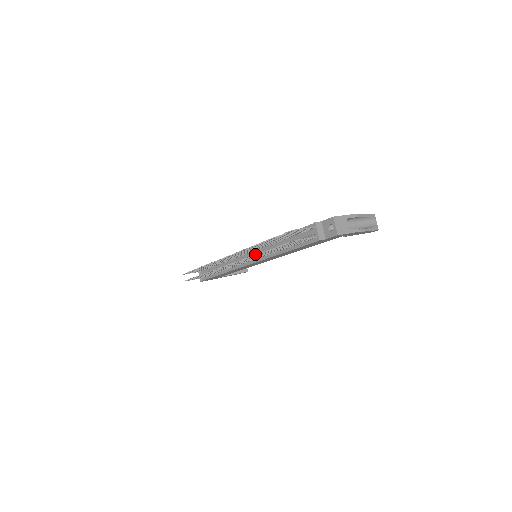
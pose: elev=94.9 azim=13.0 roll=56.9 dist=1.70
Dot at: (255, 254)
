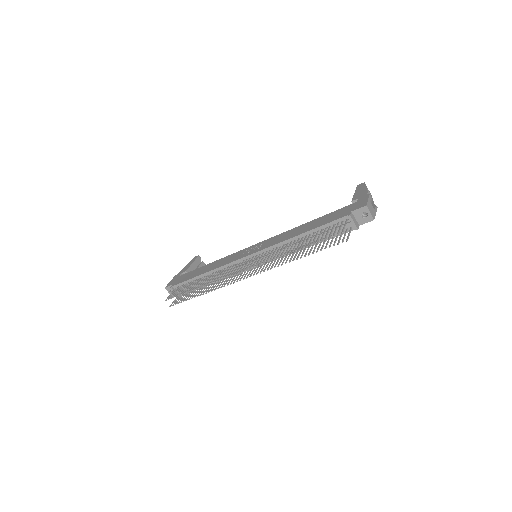
Dot at: (289, 261)
